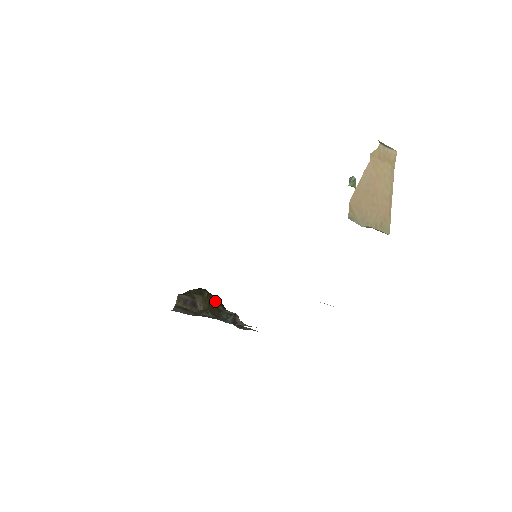
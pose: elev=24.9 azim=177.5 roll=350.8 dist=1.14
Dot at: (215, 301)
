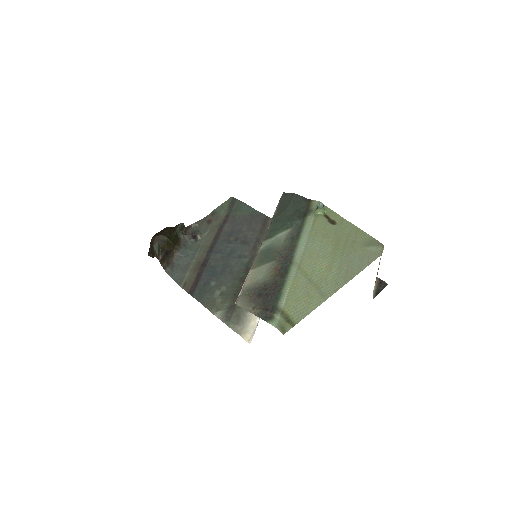
Dot at: (172, 235)
